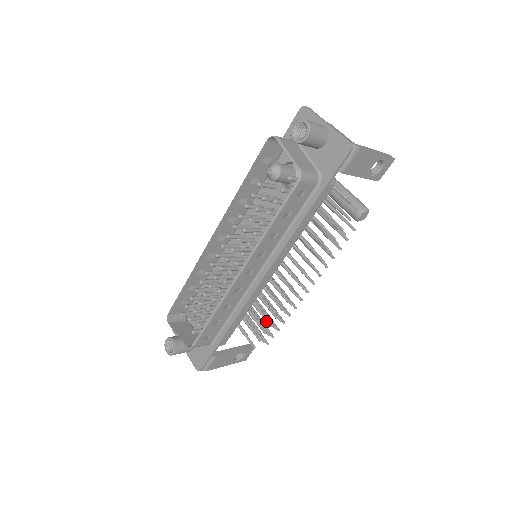
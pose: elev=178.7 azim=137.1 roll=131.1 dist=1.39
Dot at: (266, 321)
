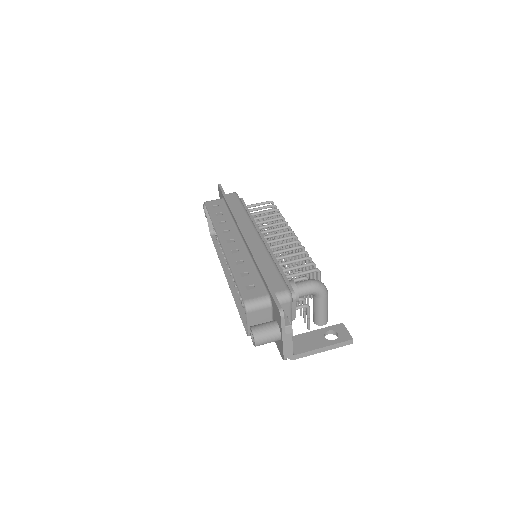
Dot at: occluded
